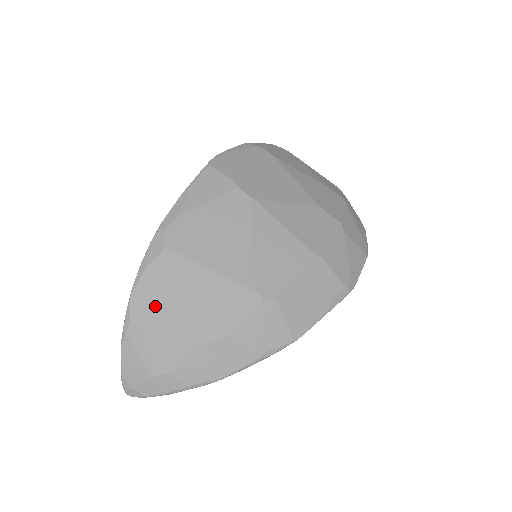
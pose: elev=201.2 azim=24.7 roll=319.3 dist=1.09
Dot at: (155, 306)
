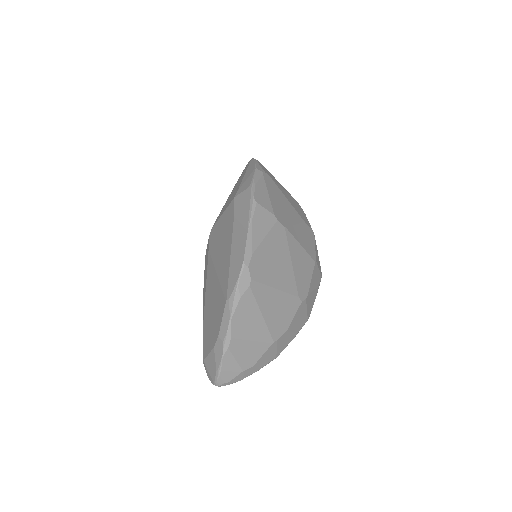
Dot at: (247, 324)
